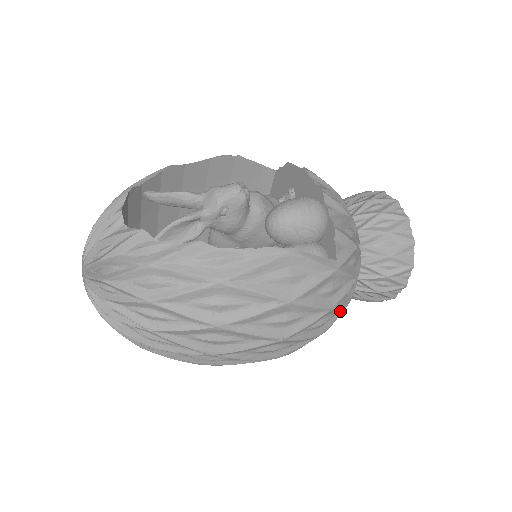
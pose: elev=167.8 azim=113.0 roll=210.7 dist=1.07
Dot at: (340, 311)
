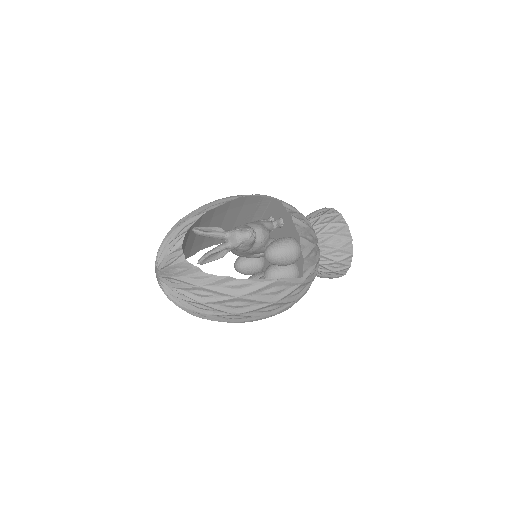
Dot at: occluded
